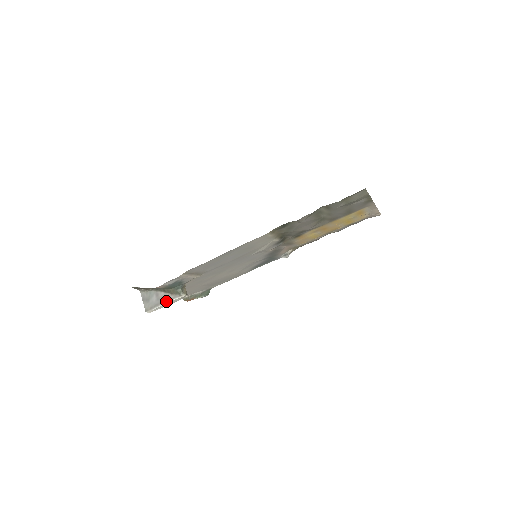
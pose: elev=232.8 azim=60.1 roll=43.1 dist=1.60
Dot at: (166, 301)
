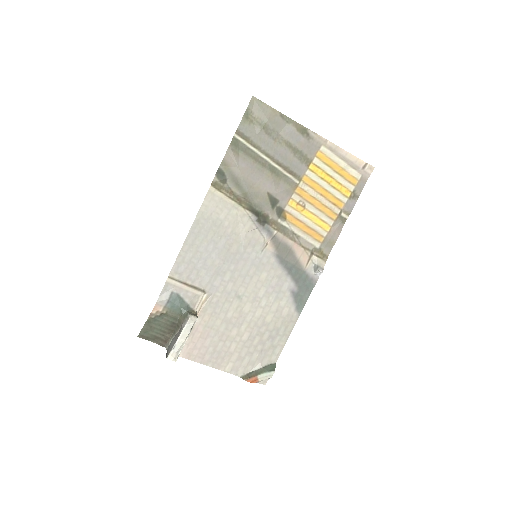
Dot at: (179, 333)
